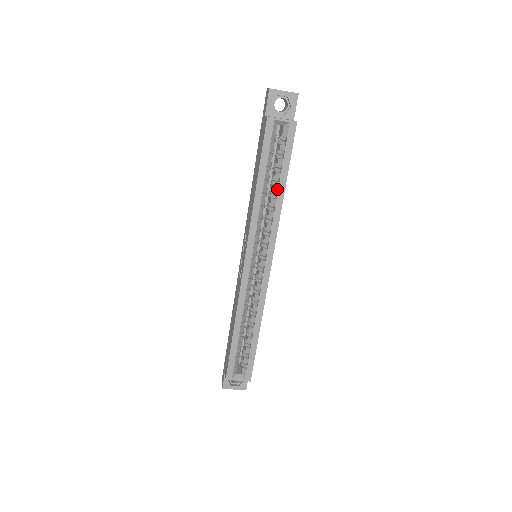
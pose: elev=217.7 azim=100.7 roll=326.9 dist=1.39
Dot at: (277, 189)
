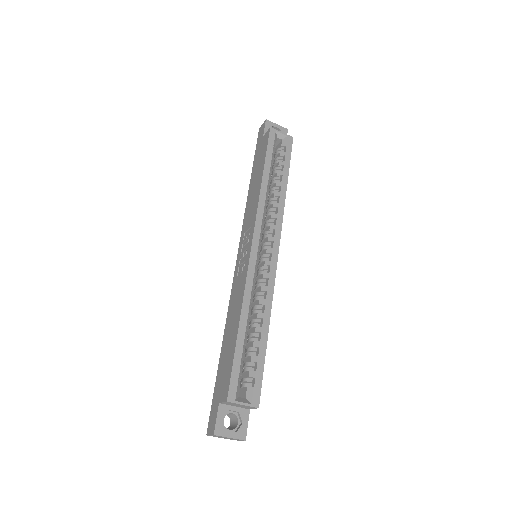
Dot at: (280, 184)
